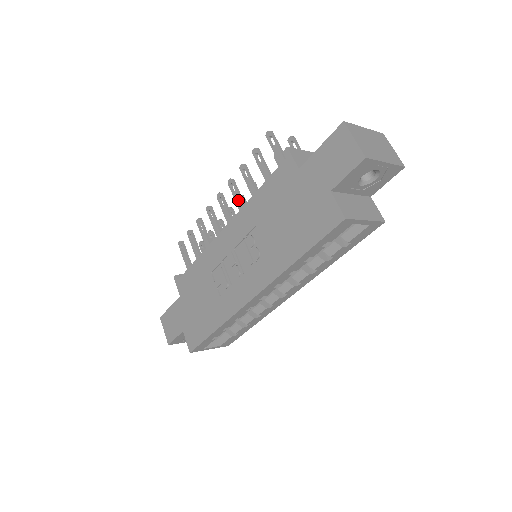
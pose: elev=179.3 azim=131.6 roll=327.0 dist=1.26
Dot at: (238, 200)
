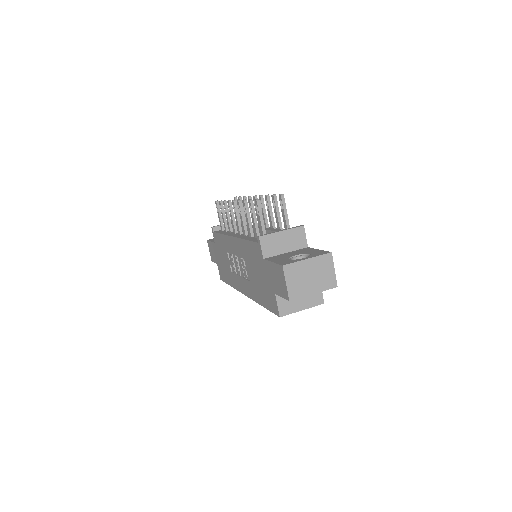
Dot at: (242, 222)
